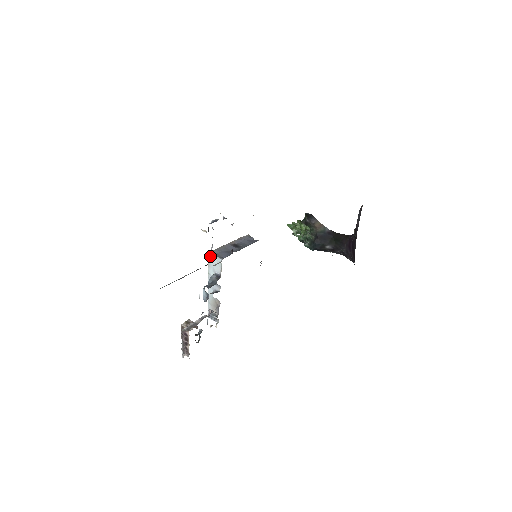
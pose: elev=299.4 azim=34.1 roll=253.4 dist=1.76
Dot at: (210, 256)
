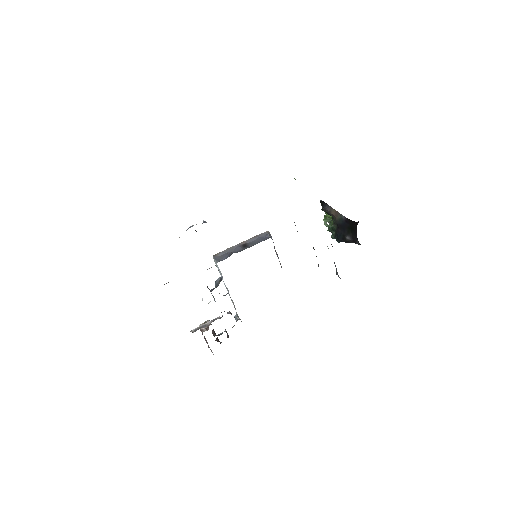
Dot at: (214, 259)
